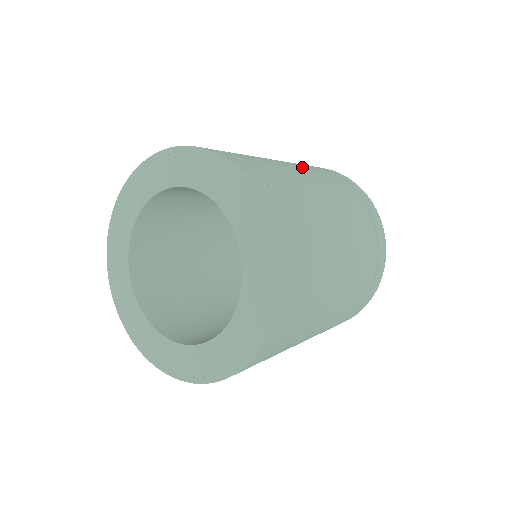
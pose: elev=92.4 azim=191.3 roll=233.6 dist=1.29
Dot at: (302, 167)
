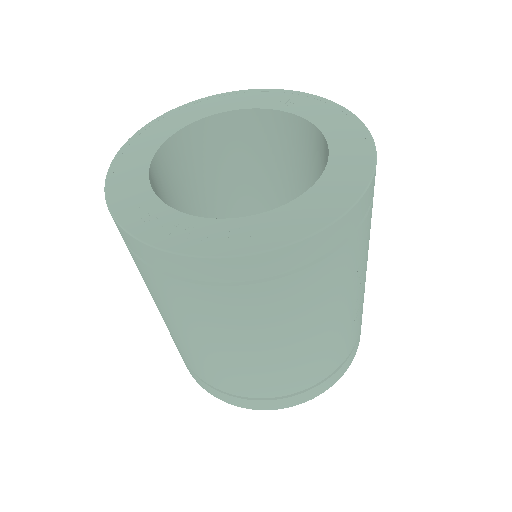
Dot at: occluded
